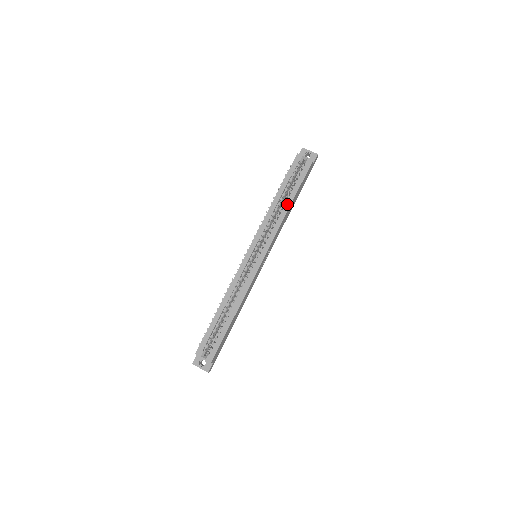
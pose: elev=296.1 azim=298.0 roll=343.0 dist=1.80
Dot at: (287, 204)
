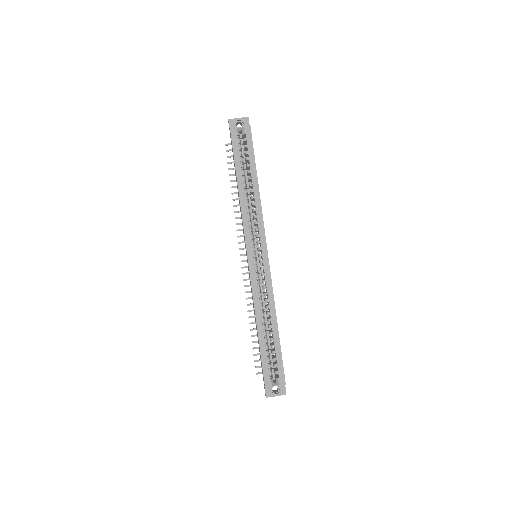
Dot at: (254, 186)
